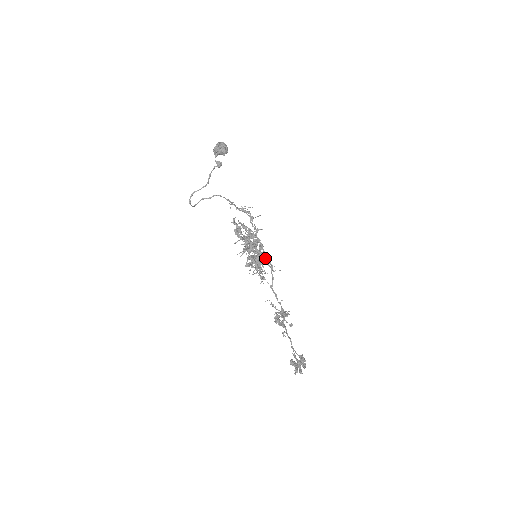
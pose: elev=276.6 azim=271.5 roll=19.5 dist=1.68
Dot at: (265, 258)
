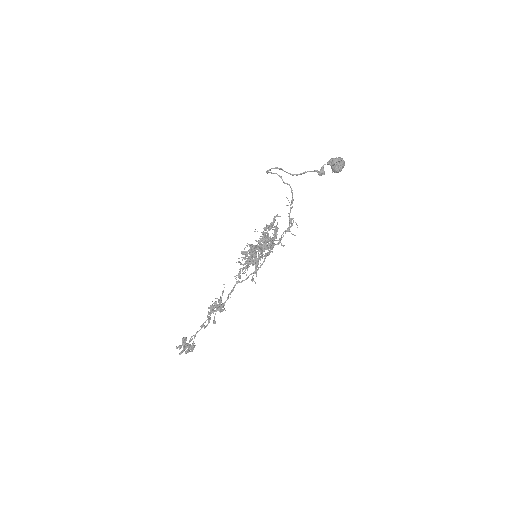
Dot at: occluded
